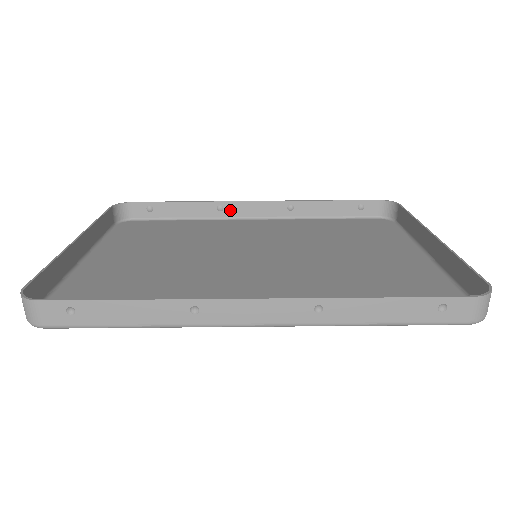
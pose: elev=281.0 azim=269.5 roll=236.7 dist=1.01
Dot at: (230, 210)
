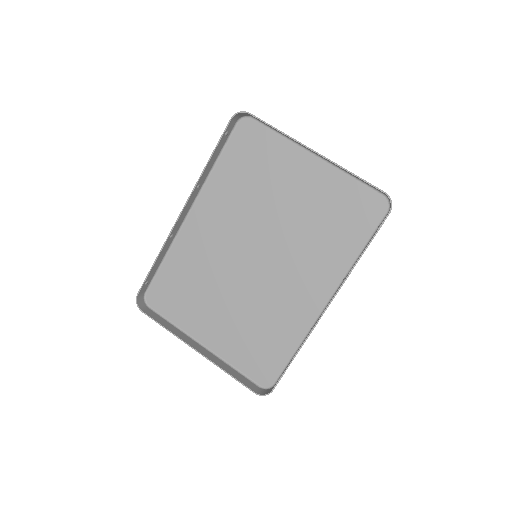
Dot at: (176, 229)
